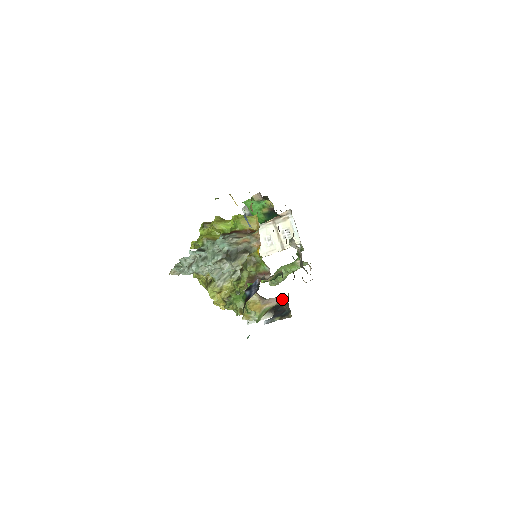
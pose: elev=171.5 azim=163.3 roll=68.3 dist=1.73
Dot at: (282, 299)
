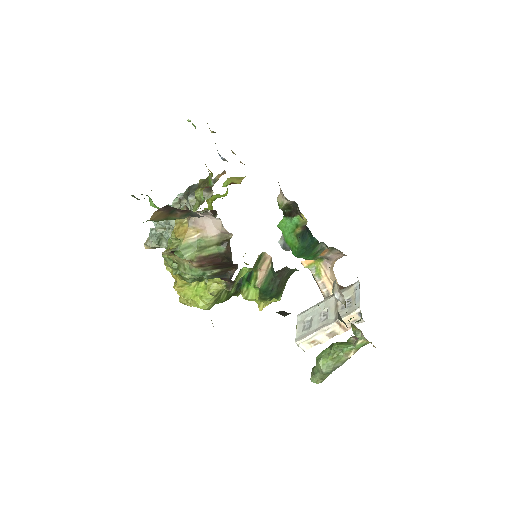
Dot at: (228, 240)
